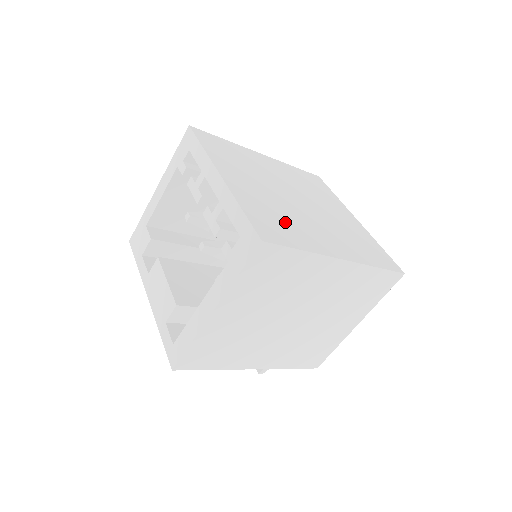
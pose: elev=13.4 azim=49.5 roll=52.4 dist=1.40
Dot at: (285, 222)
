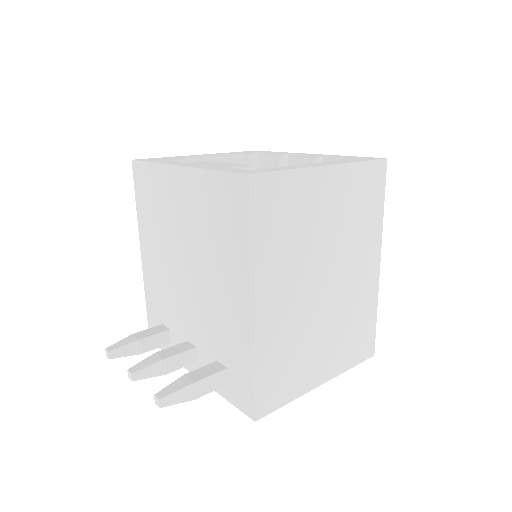
Dot at: occluded
